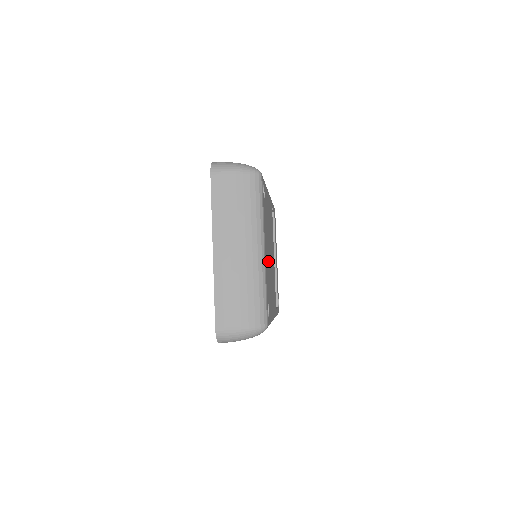
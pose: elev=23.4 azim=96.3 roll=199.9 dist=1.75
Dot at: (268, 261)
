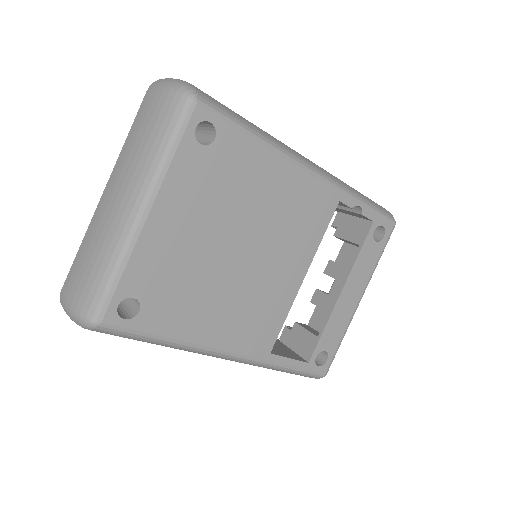
Dot at: (194, 248)
